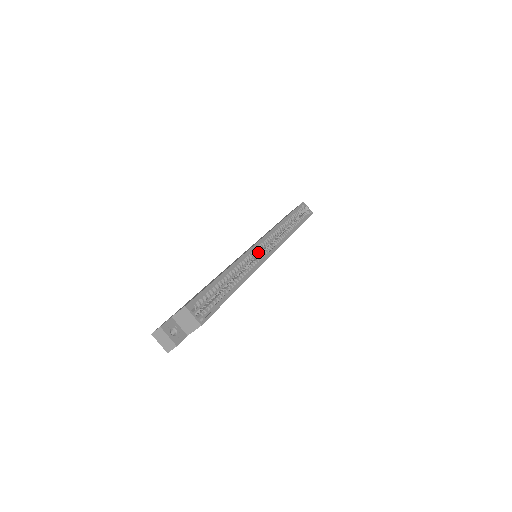
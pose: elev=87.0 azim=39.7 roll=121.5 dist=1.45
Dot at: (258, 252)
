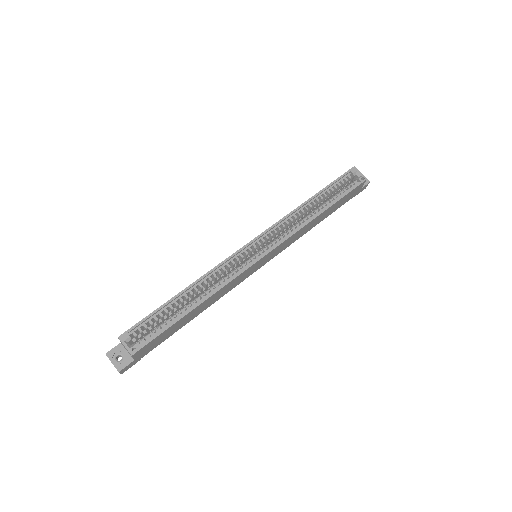
Dot at: occluded
